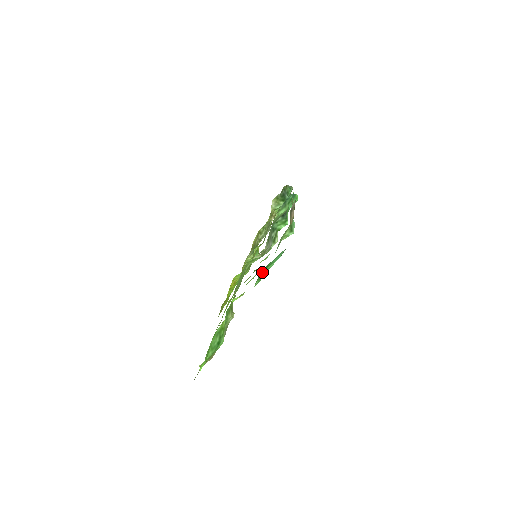
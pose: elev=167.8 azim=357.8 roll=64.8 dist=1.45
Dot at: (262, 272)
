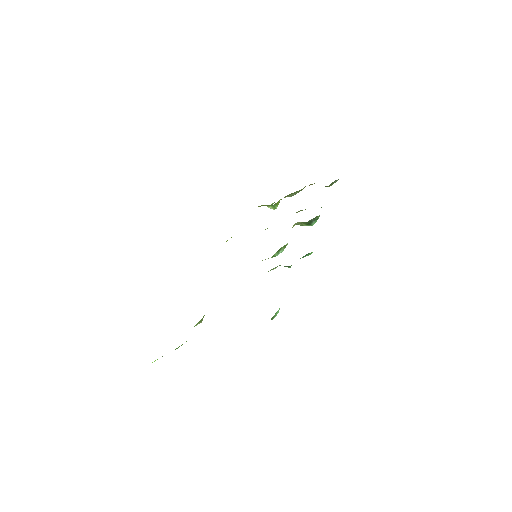
Dot at: occluded
